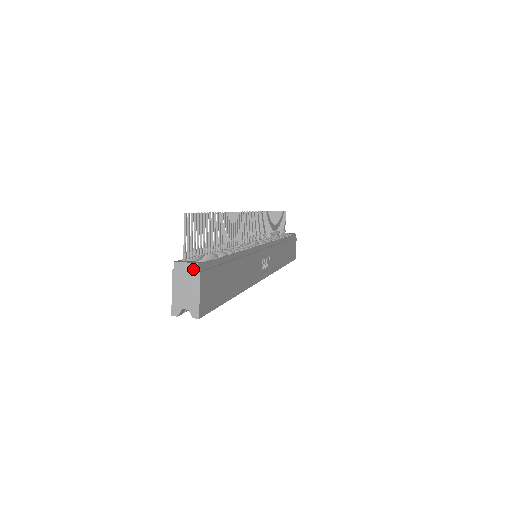
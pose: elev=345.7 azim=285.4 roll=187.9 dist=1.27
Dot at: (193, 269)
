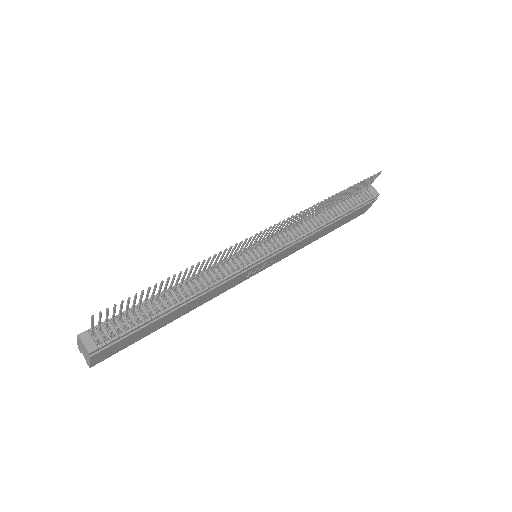
Dot at: (86, 351)
